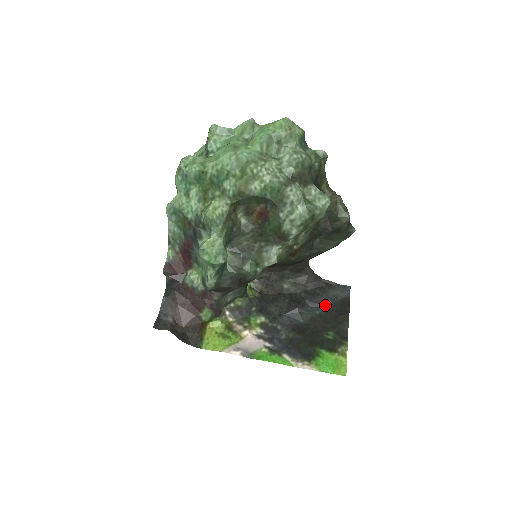
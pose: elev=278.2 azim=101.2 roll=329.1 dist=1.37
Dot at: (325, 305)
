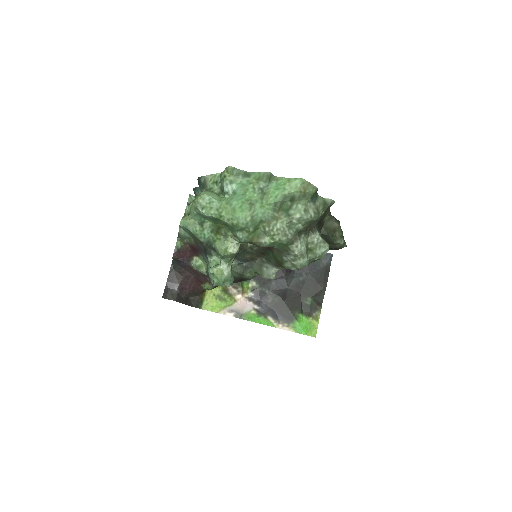
Dot at: (308, 272)
